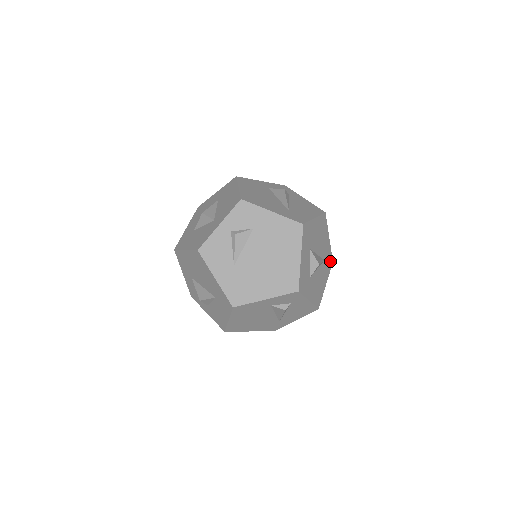
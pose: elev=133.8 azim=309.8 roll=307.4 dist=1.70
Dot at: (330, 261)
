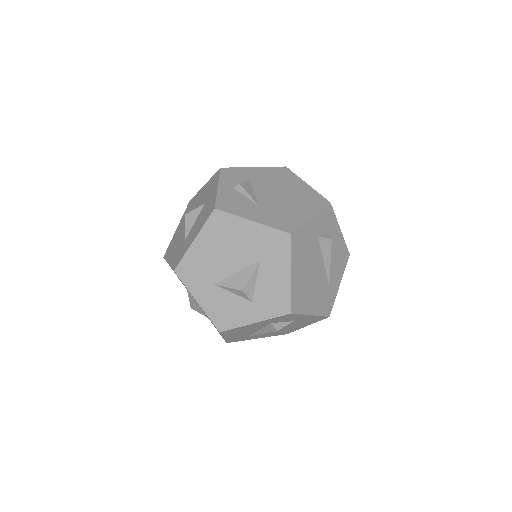
Dot at: occluded
